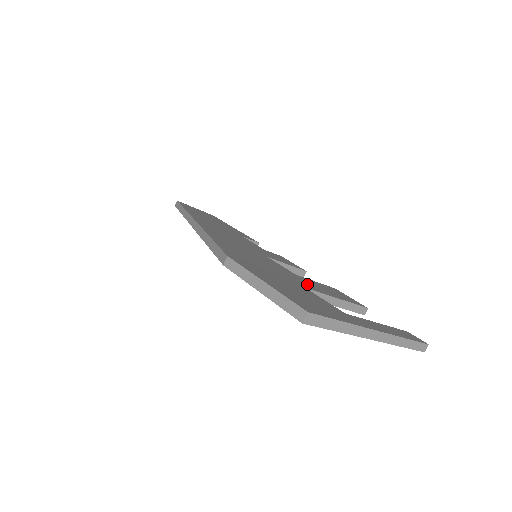
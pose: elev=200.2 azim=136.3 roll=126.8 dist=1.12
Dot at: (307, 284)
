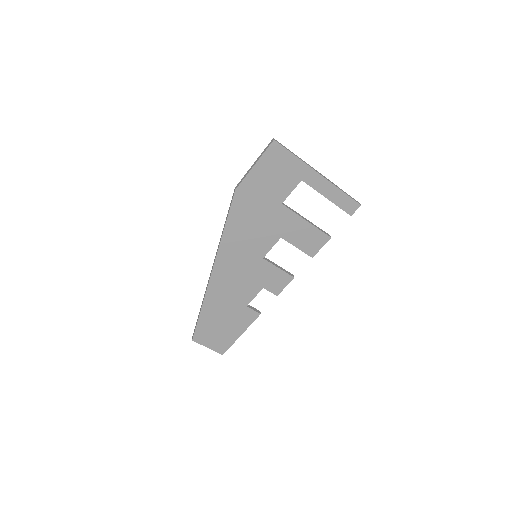
Dot at: occluded
